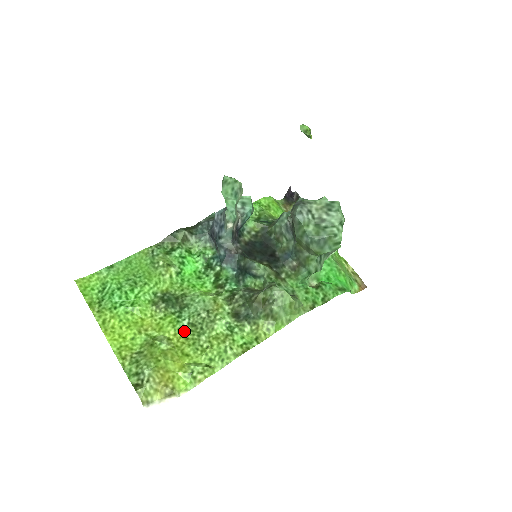
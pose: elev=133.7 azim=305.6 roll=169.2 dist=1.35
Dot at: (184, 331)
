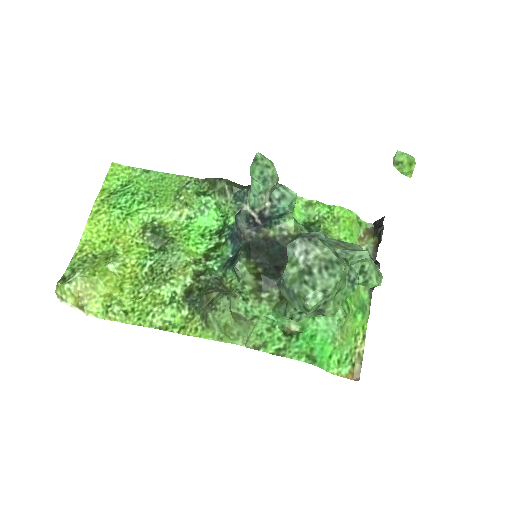
Dot at: (142, 269)
